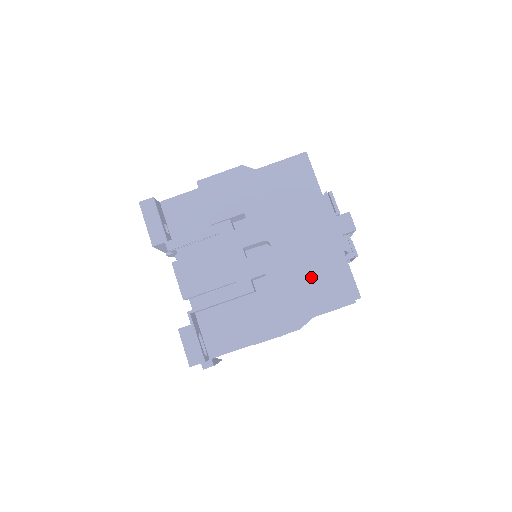
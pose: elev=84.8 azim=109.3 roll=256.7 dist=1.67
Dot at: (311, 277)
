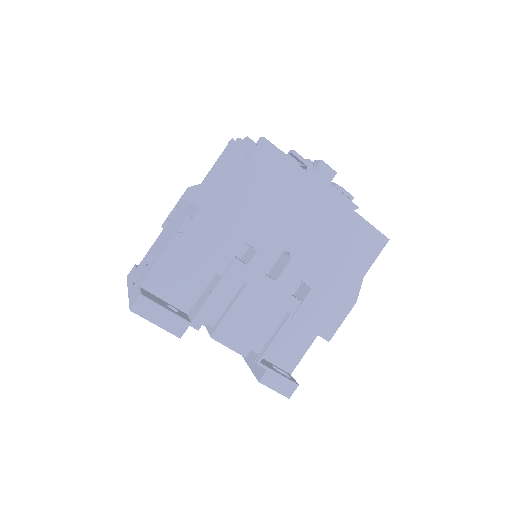
Dot at: (341, 254)
